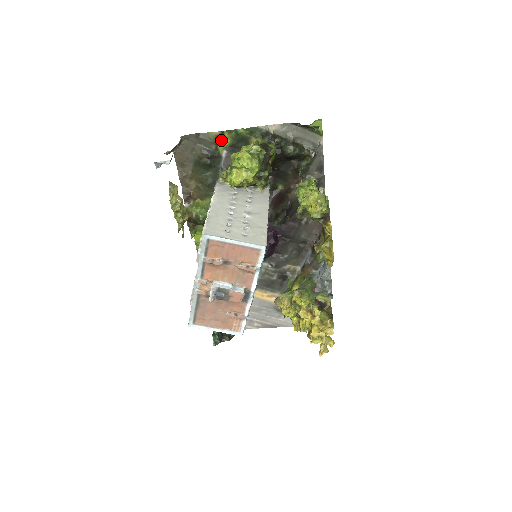
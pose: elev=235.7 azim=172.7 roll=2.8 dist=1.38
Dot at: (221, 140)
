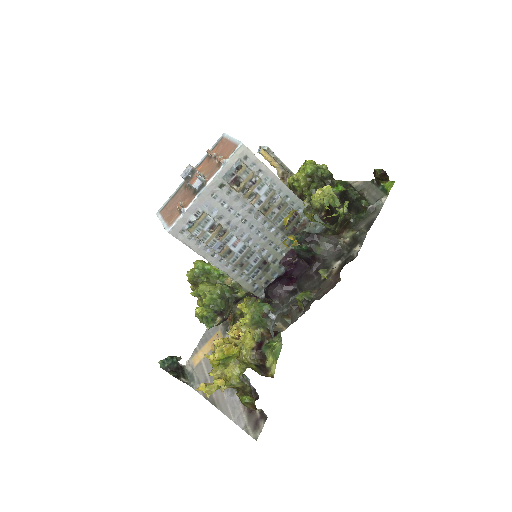
Dot at: occluded
